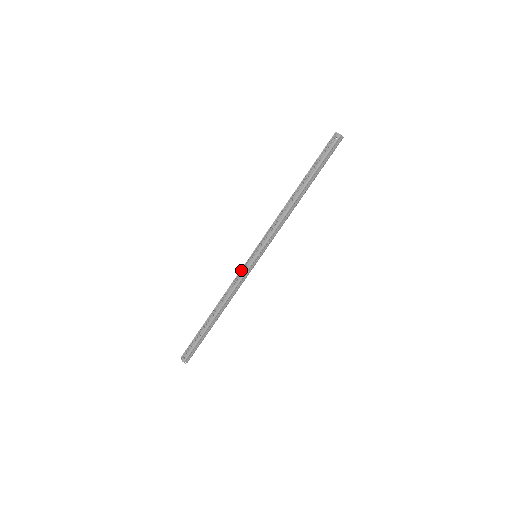
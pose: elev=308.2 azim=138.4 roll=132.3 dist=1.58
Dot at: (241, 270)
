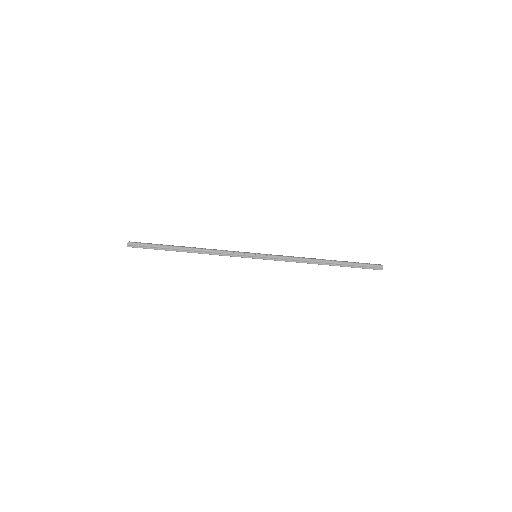
Dot at: occluded
